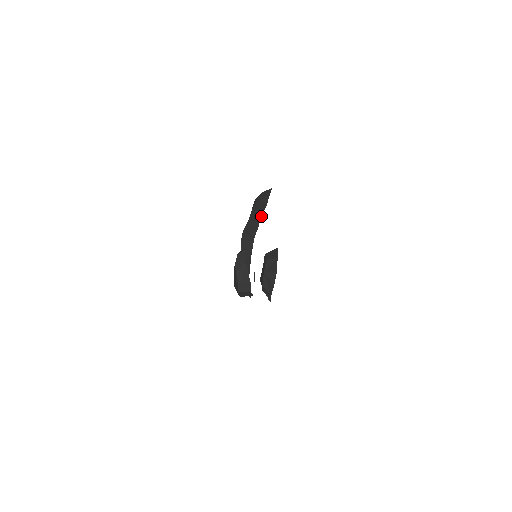
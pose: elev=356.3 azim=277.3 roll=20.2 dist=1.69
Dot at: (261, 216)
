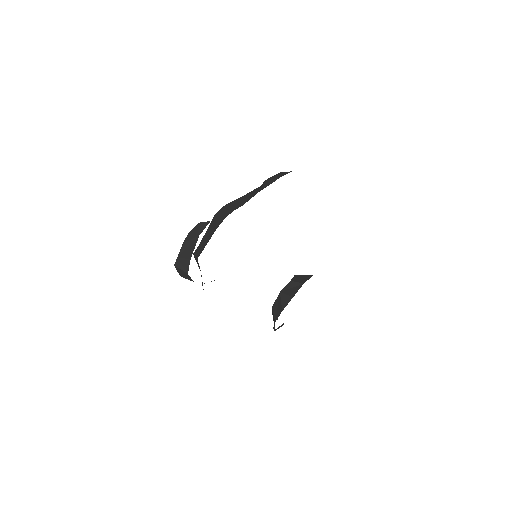
Dot at: occluded
